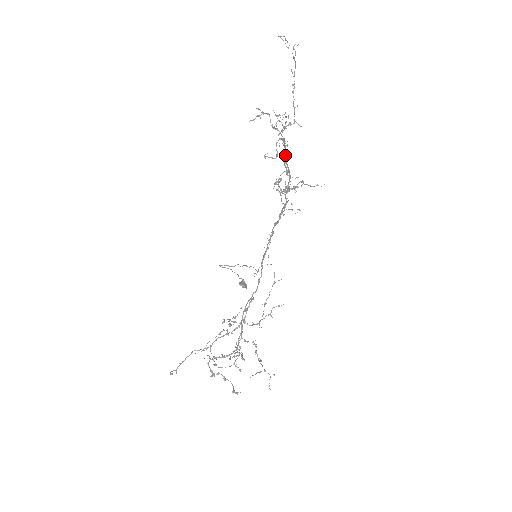
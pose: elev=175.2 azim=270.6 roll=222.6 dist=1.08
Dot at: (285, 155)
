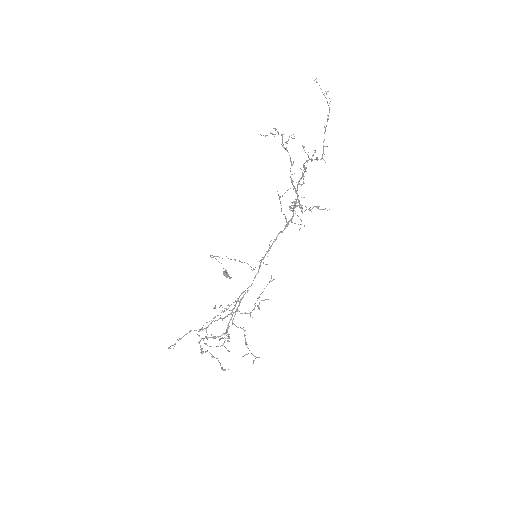
Dot at: occluded
